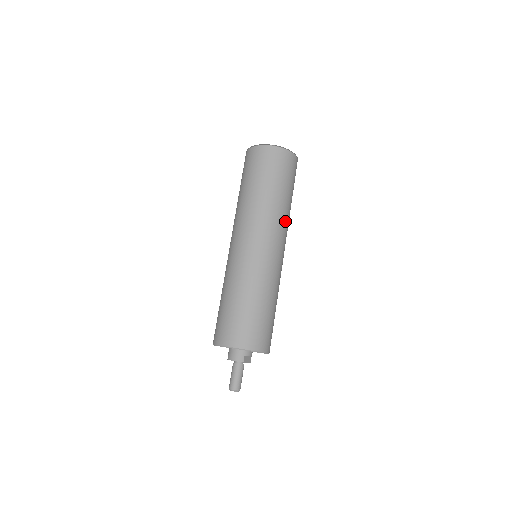
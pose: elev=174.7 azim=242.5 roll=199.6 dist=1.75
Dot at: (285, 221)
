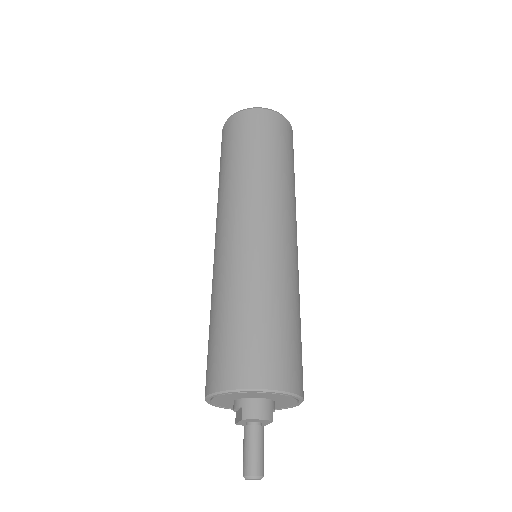
Dot at: occluded
